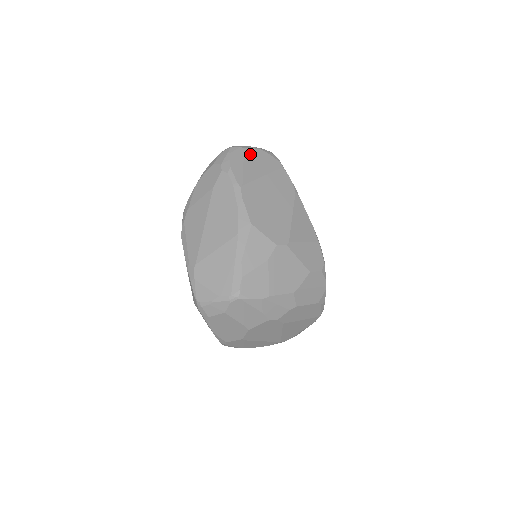
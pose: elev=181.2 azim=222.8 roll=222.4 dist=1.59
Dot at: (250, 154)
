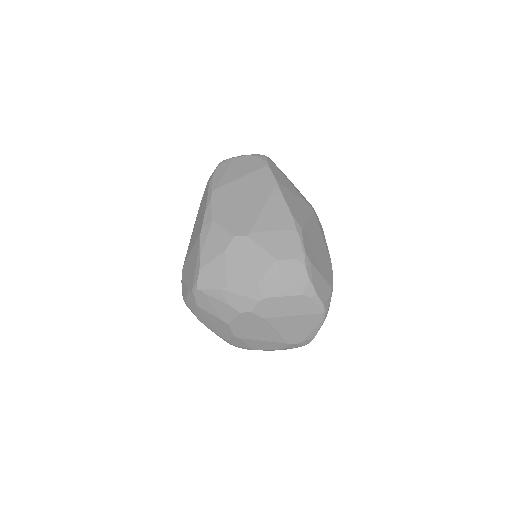
Dot at: (237, 162)
